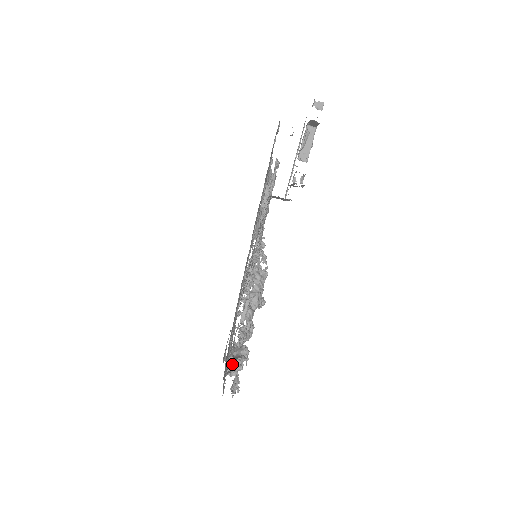
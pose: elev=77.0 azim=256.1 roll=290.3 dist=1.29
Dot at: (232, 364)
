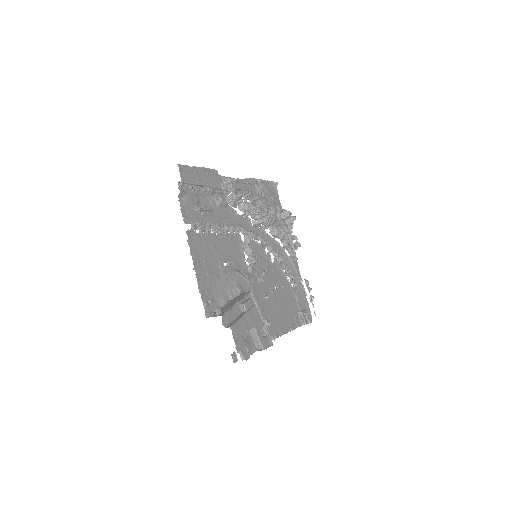
Dot at: (290, 225)
